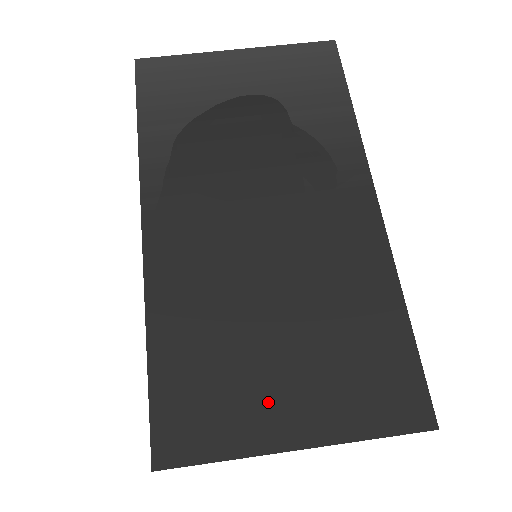
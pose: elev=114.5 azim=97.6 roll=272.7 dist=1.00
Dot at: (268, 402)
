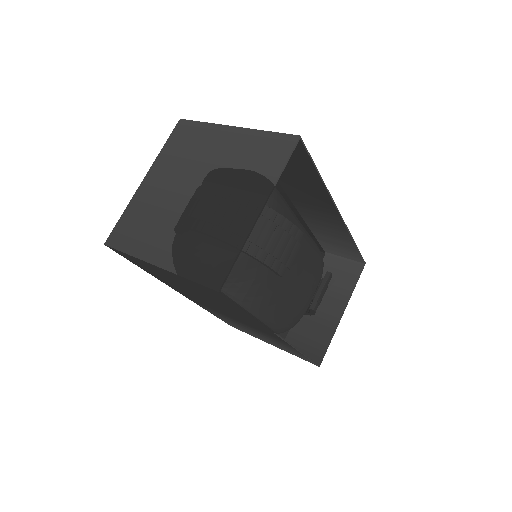
Dot at: occluded
